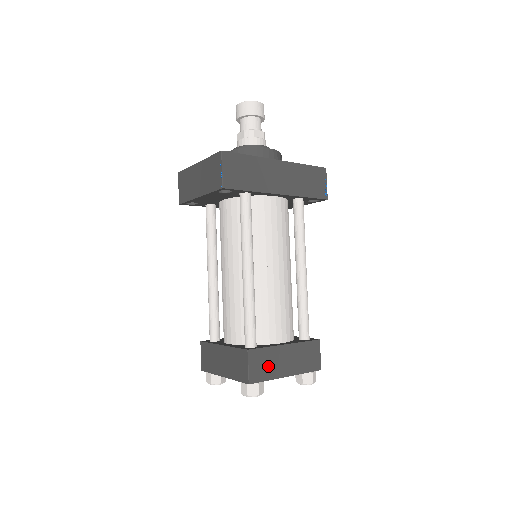
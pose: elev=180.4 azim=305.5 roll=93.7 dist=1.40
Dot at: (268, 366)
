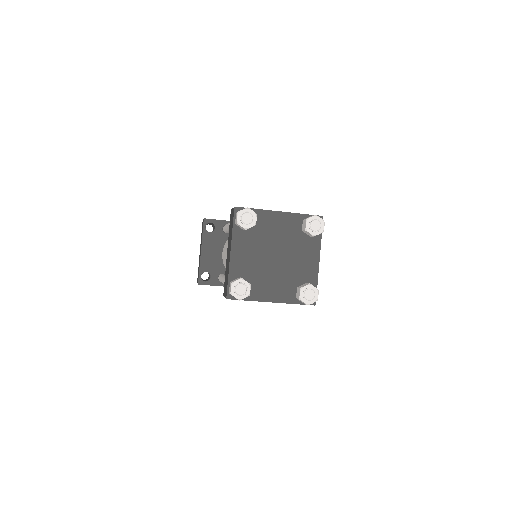
Dot at: occluded
